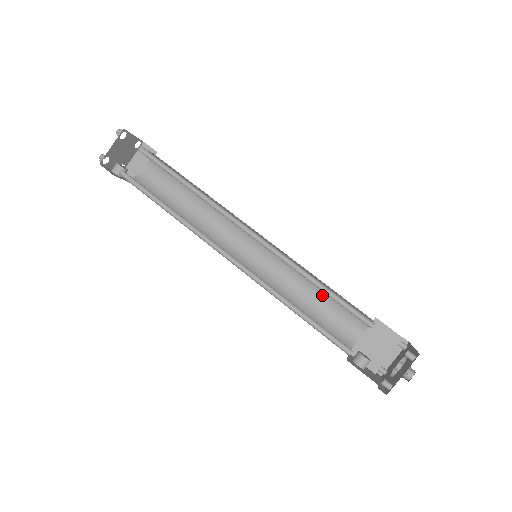
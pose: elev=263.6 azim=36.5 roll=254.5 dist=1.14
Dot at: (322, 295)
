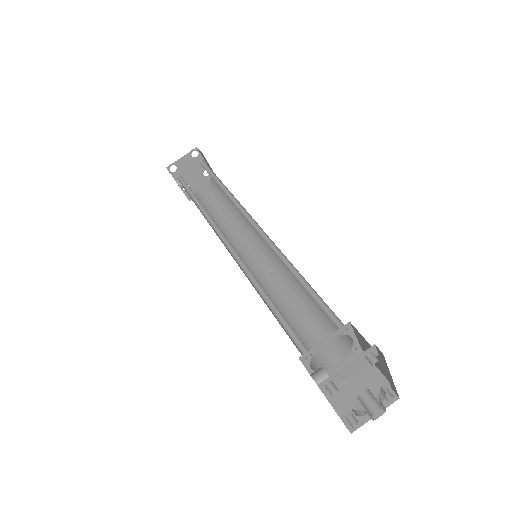
Dot at: (309, 312)
